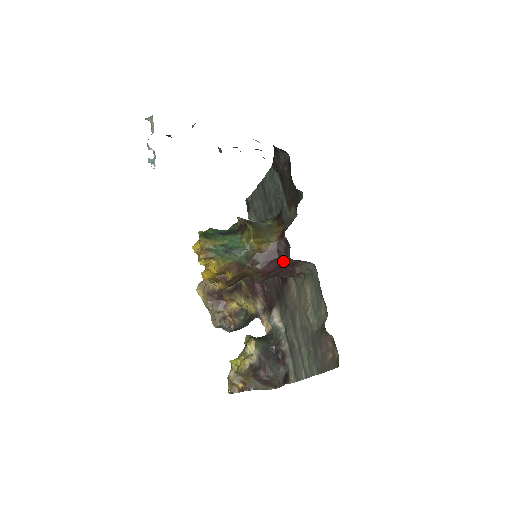
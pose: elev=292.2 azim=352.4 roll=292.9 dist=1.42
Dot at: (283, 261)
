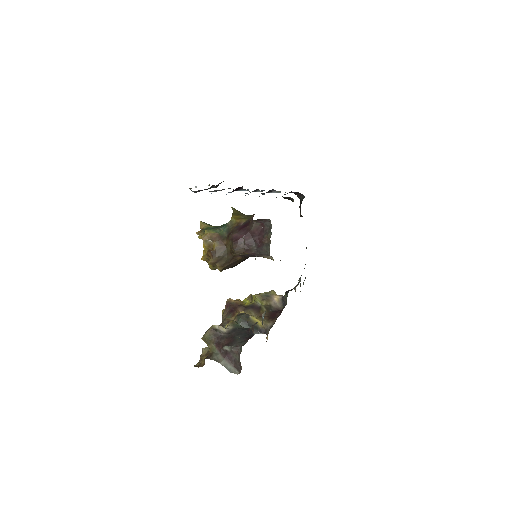
Dot at: (252, 228)
